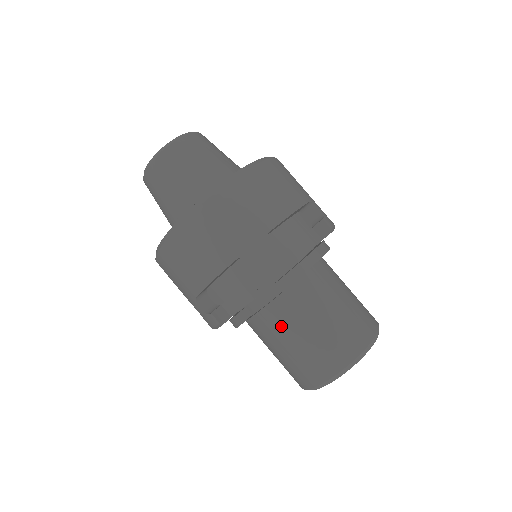
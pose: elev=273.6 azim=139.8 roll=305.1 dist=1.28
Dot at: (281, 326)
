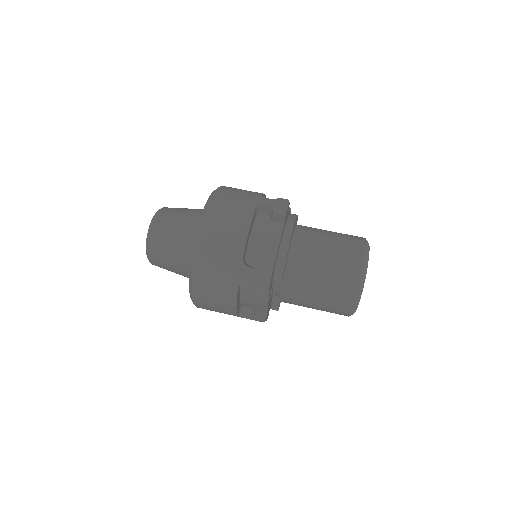
Dot at: (300, 297)
